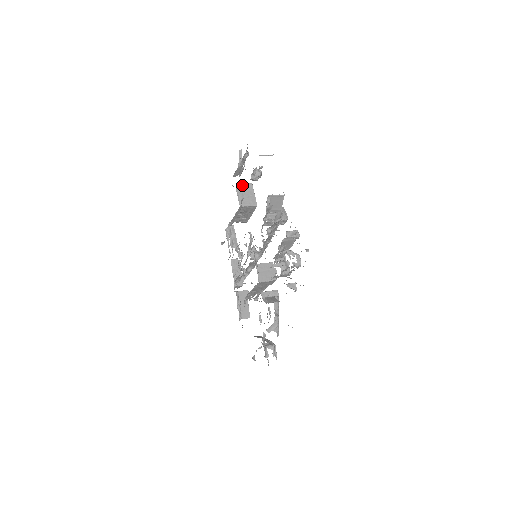
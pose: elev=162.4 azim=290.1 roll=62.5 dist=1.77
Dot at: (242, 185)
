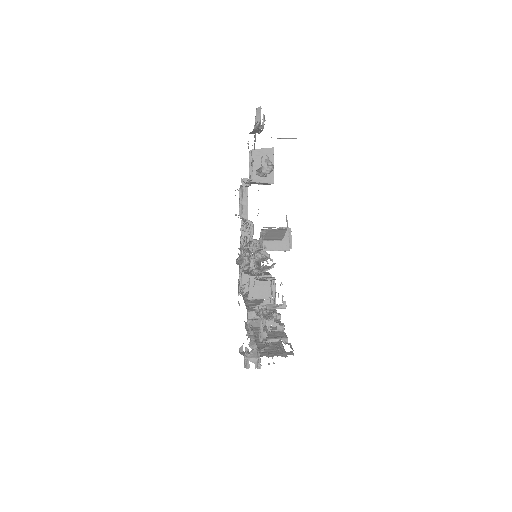
Dot at: (259, 150)
